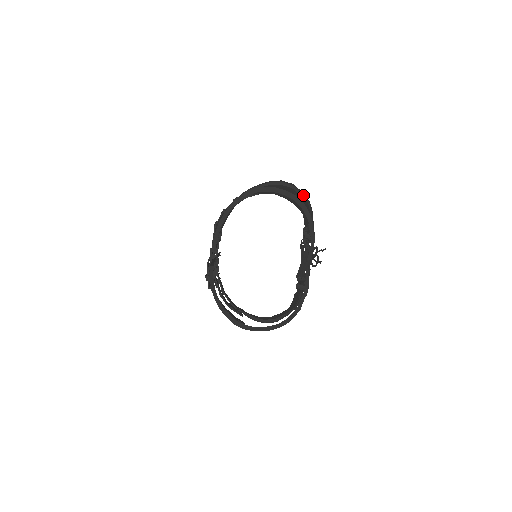
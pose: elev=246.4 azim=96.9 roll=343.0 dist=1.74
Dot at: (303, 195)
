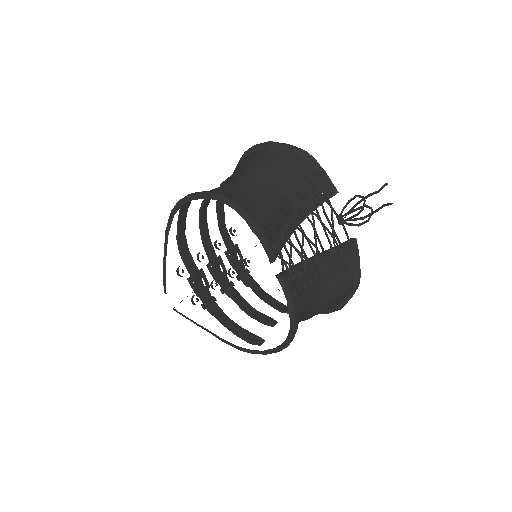
Dot at: (289, 148)
